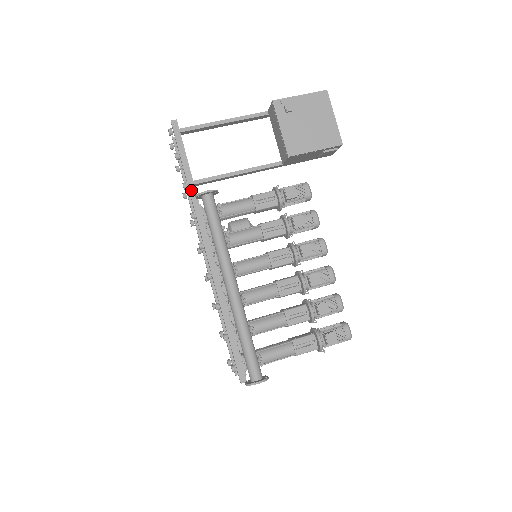
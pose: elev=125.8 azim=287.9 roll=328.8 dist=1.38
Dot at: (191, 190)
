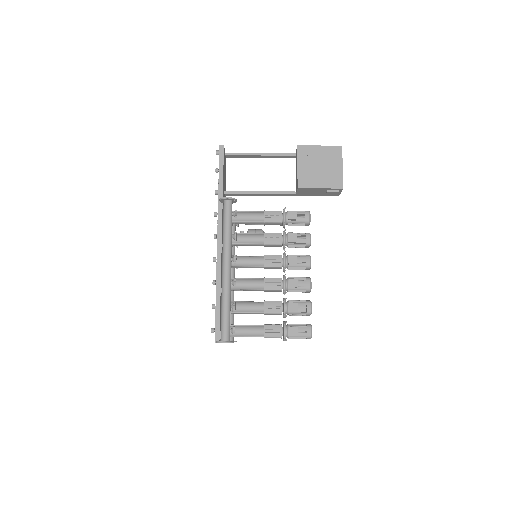
Dot at: (219, 196)
